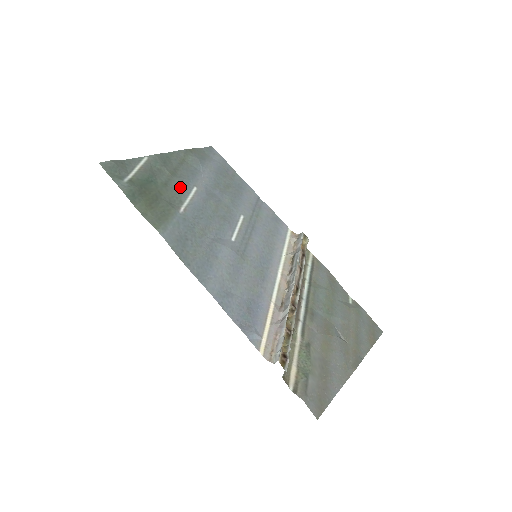
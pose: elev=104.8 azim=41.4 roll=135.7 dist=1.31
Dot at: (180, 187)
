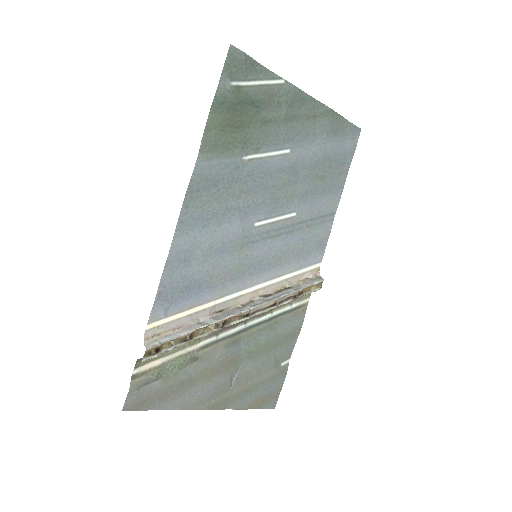
Dot at: (275, 137)
